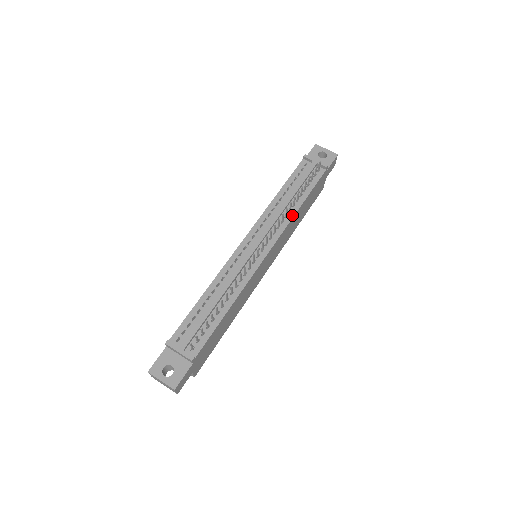
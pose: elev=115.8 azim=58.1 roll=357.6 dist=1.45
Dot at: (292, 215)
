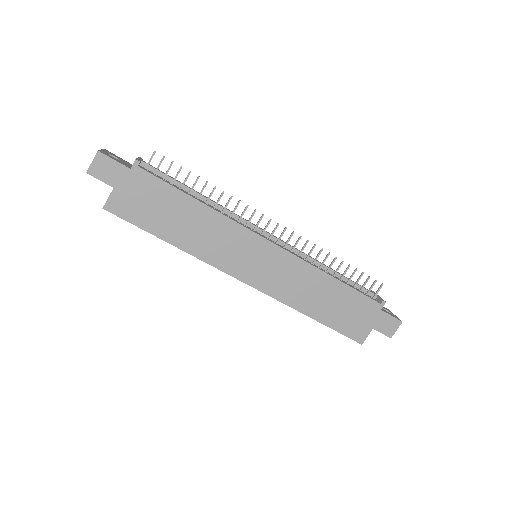
Dot at: (318, 268)
